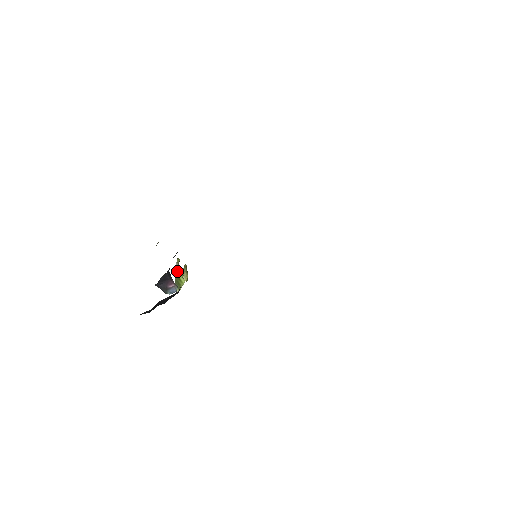
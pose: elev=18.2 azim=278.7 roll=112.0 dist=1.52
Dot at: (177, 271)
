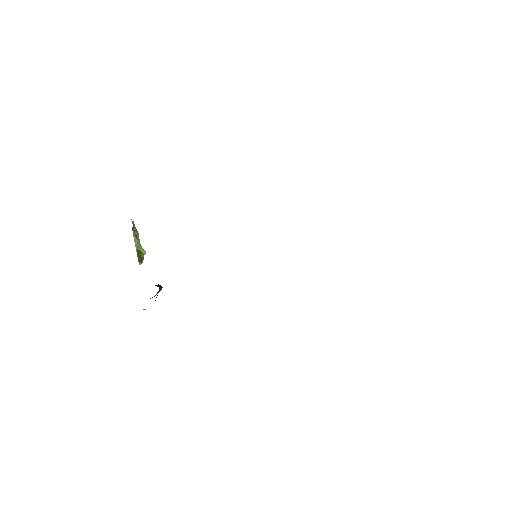
Dot at: (137, 245)
